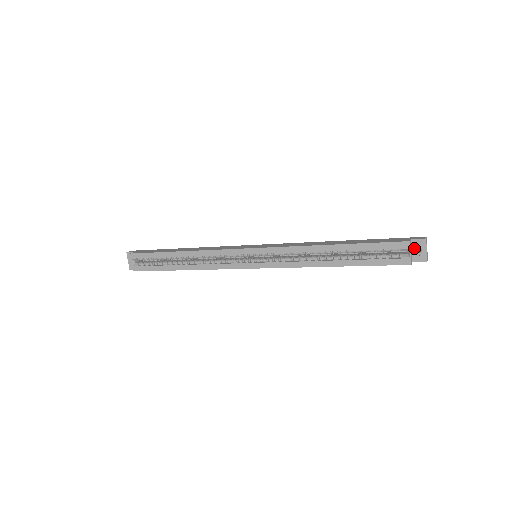
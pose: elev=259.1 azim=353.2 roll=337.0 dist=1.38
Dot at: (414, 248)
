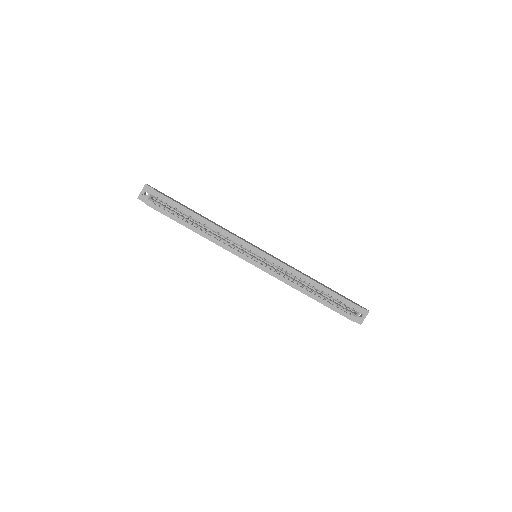
Dot at: occluded
